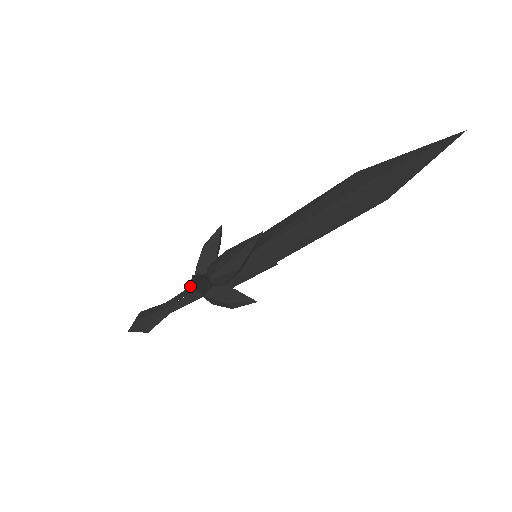
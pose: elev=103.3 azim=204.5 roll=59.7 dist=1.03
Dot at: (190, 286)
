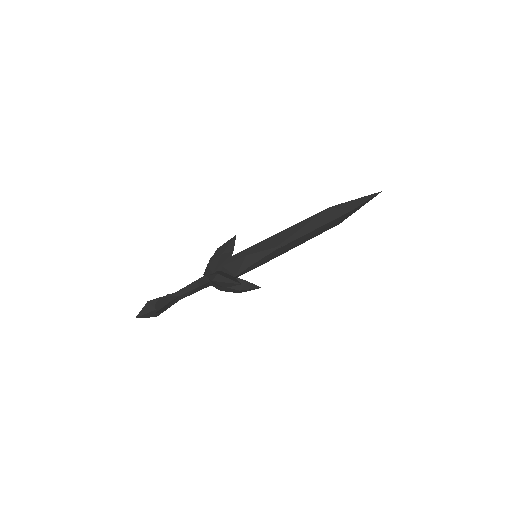
Dot at: (214, 281)
